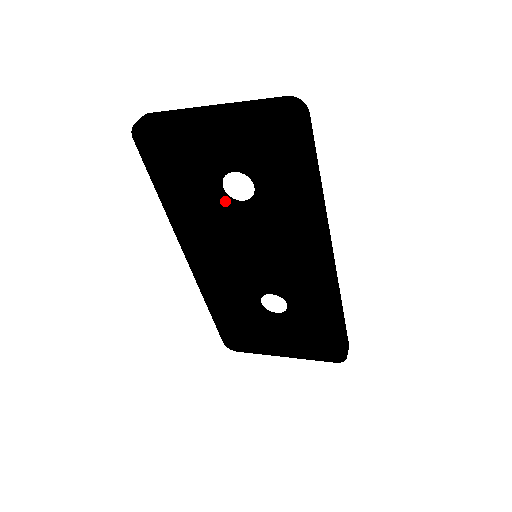
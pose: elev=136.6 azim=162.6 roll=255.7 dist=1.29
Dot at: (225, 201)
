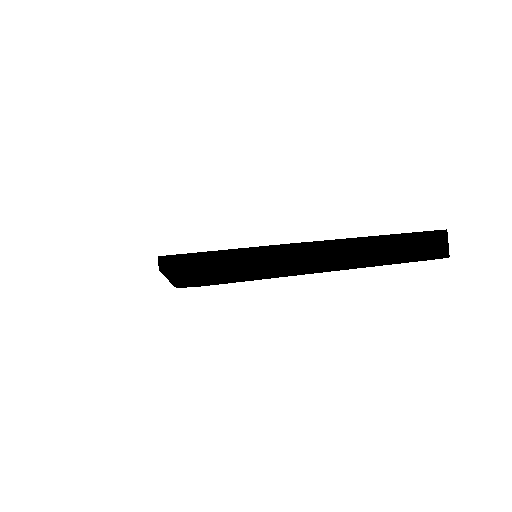
Dot at: occluded
